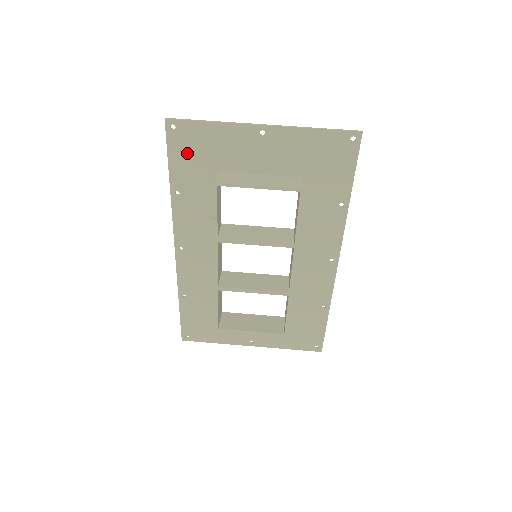
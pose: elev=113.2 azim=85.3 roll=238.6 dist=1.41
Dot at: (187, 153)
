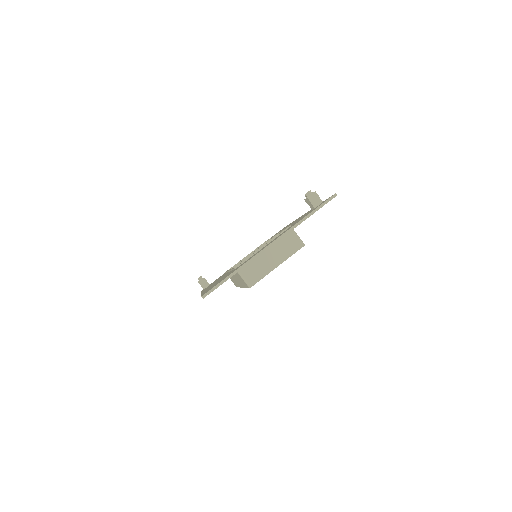
Dot at: occluded
